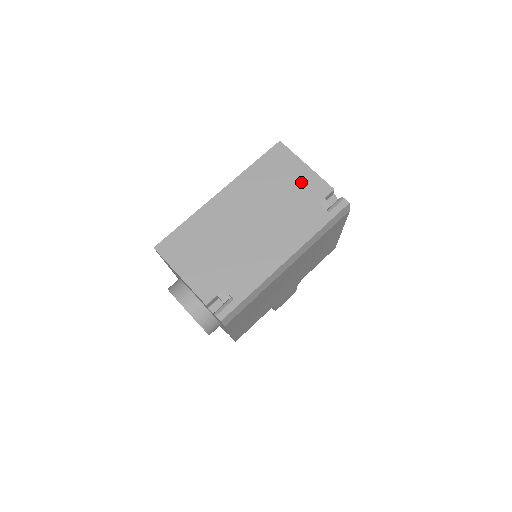
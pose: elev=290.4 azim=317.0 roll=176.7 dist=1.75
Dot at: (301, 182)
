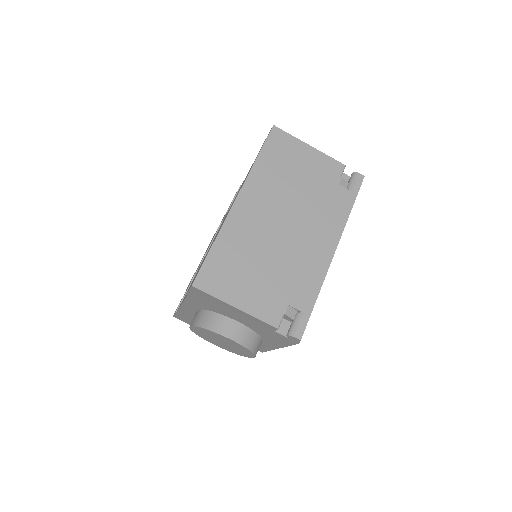
Dot at: (313, 166)
